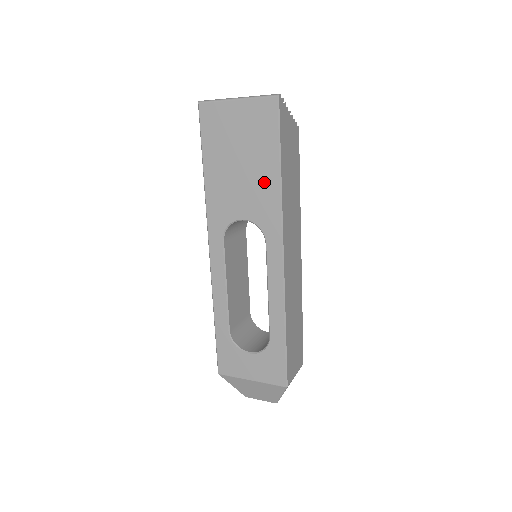
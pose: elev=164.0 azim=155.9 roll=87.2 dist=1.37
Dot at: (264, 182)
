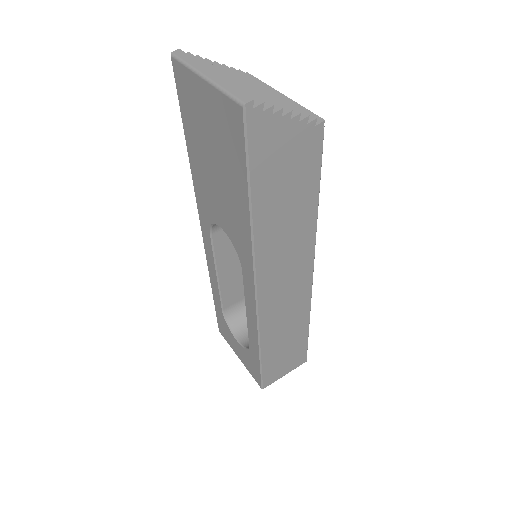
Dot at: (236, 208)
